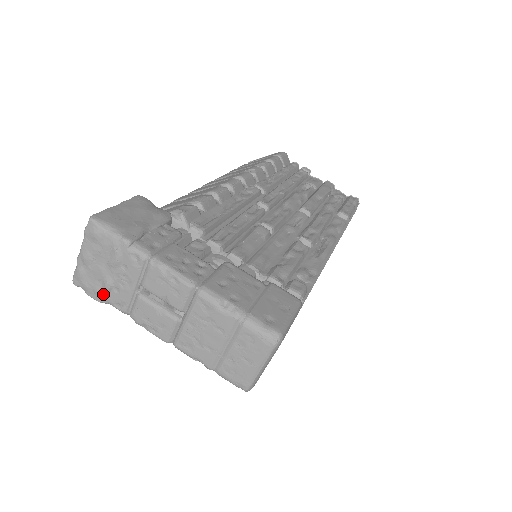
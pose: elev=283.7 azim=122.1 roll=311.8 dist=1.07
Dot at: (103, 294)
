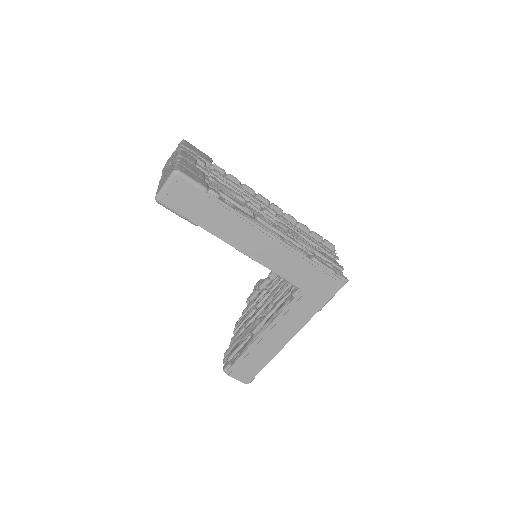
Dot at: occluded
